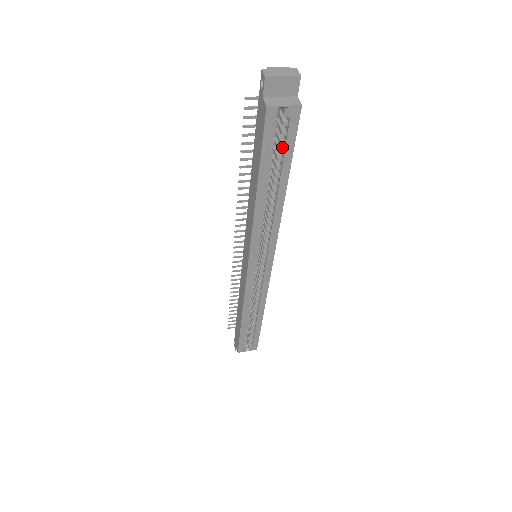
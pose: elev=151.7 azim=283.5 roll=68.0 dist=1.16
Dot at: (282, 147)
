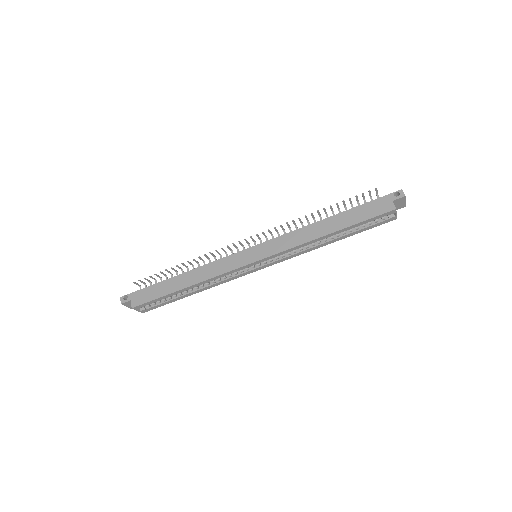
Dot at: (364, 224)
